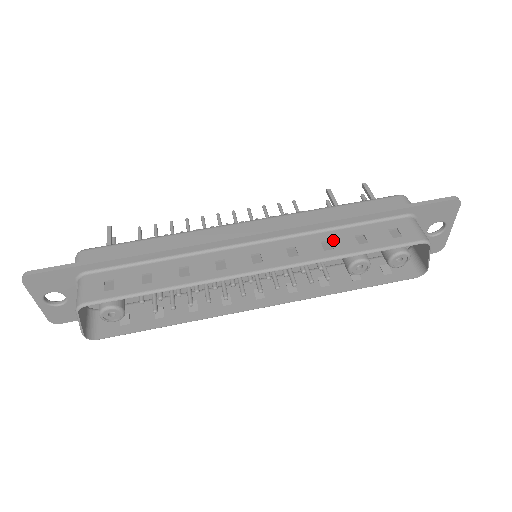
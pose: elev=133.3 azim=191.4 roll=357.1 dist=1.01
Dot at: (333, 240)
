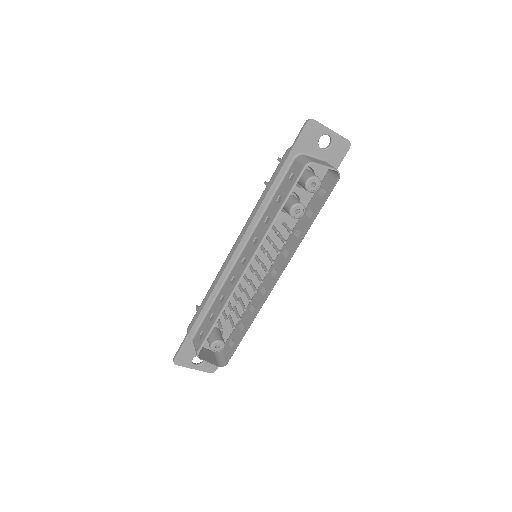
Dot at: (268, 214)
